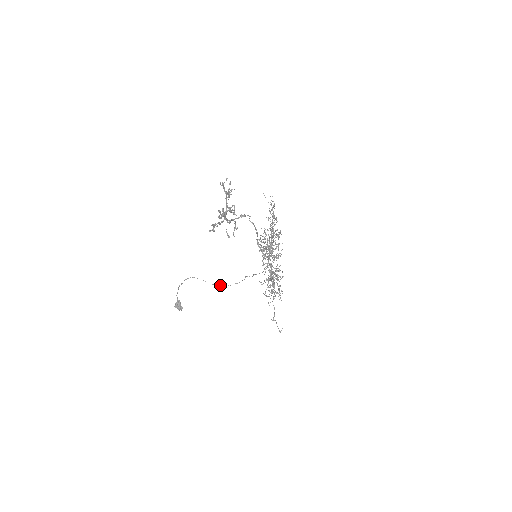
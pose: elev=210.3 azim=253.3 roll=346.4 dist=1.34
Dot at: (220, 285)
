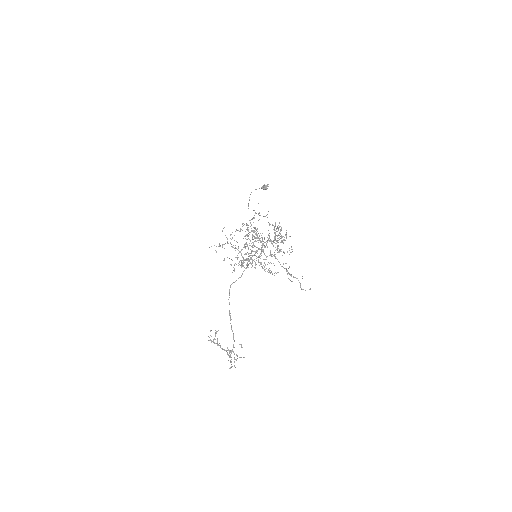
Dot at: occluded
